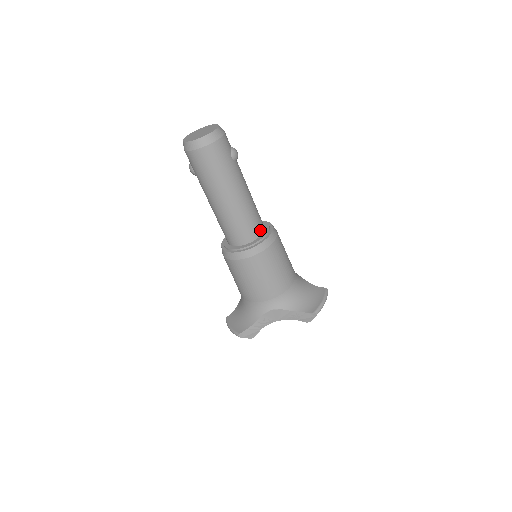
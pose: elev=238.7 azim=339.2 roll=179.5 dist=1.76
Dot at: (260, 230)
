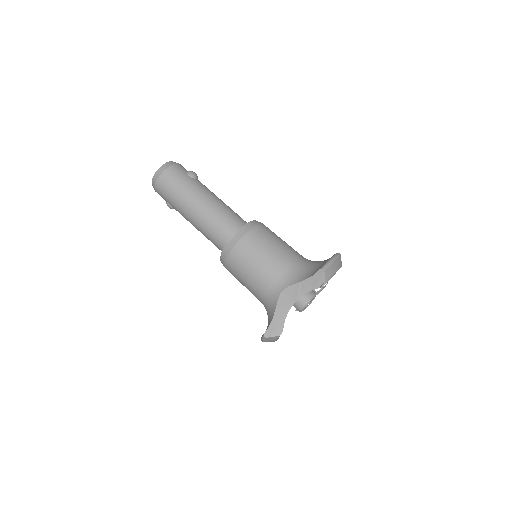
Dot at: (241, 224)
